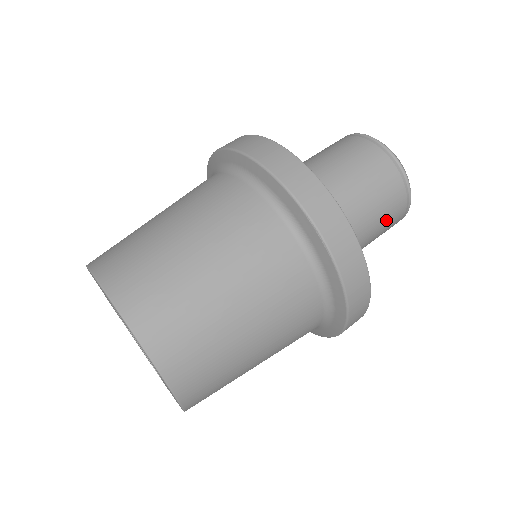
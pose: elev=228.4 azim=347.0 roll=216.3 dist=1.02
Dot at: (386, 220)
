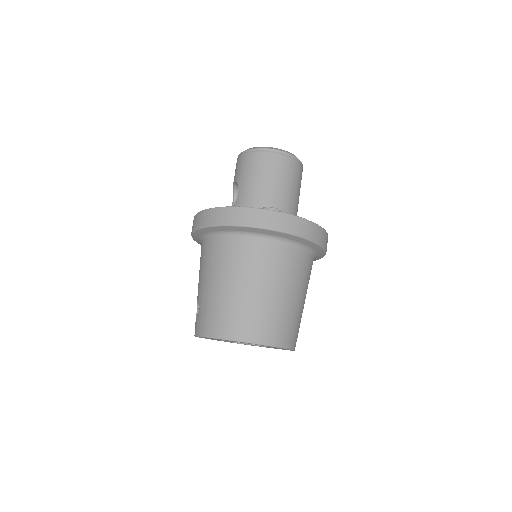
Dot at: occluded
